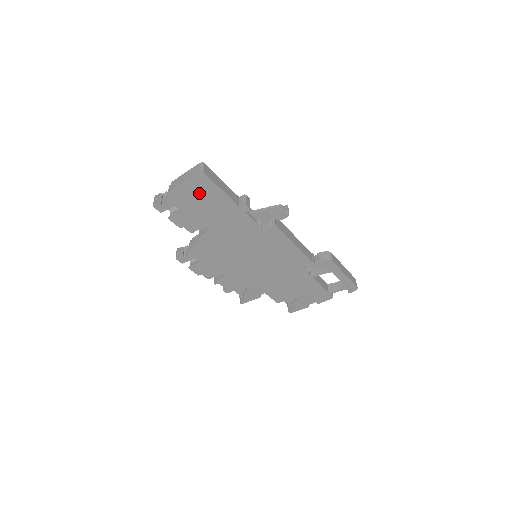
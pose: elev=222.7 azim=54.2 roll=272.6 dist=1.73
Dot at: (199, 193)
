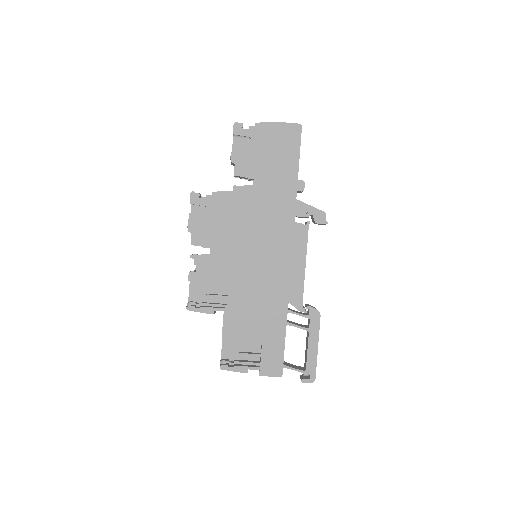
Dot at: (280, 142)
